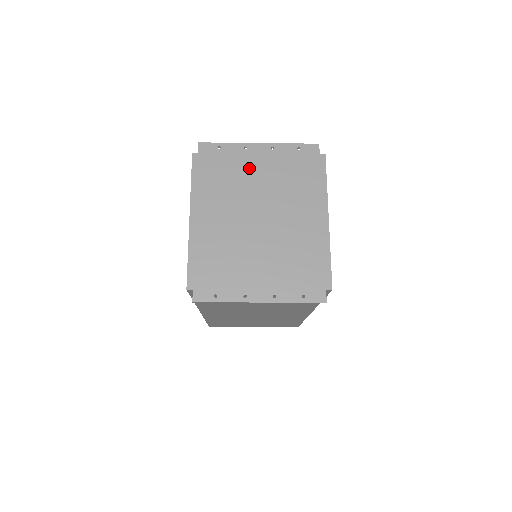
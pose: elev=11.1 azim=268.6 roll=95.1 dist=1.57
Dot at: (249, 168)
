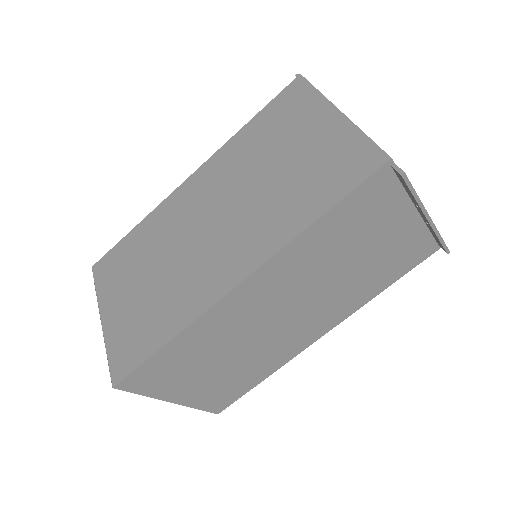
Dot at: occluded
